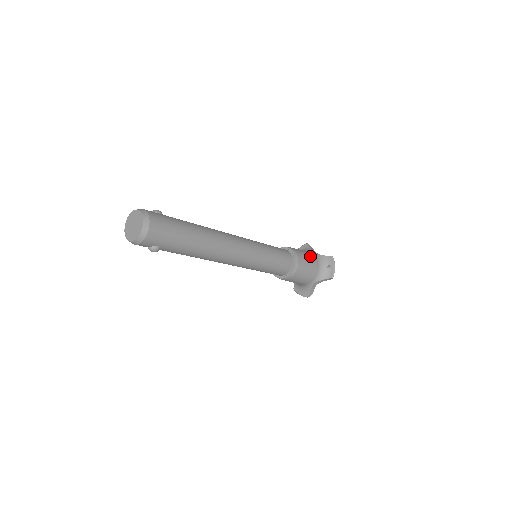
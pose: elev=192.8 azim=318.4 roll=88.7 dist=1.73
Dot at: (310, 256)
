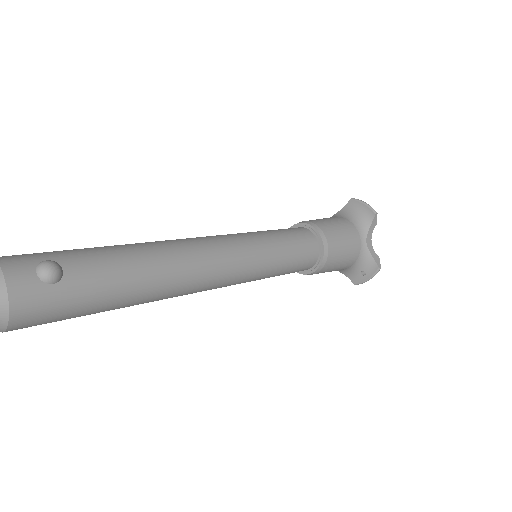
Dot at: (349, 257)
